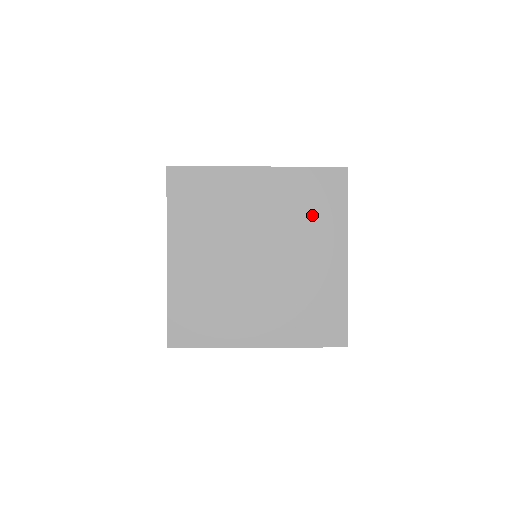
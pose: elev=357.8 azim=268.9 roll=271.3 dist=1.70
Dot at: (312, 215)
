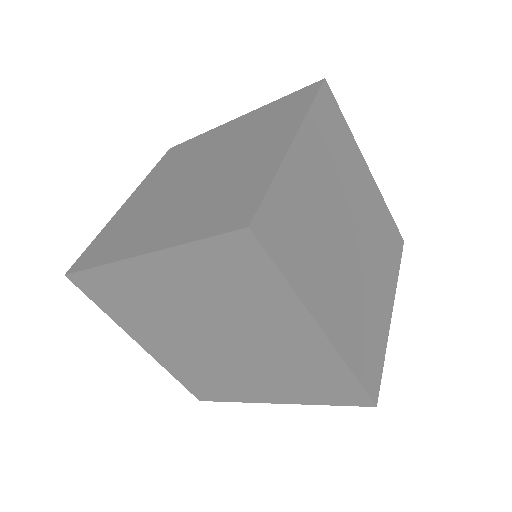
Dot at: (270, 124)
